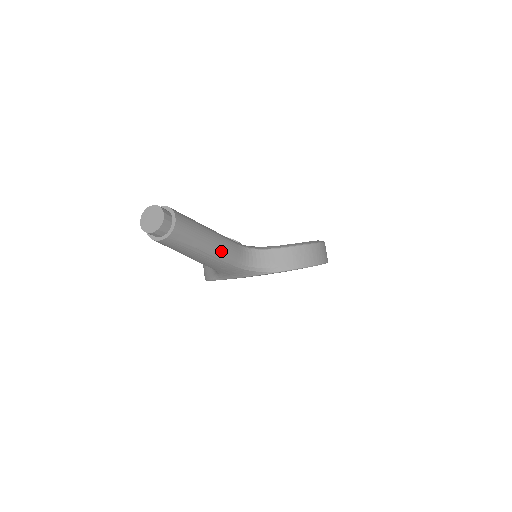
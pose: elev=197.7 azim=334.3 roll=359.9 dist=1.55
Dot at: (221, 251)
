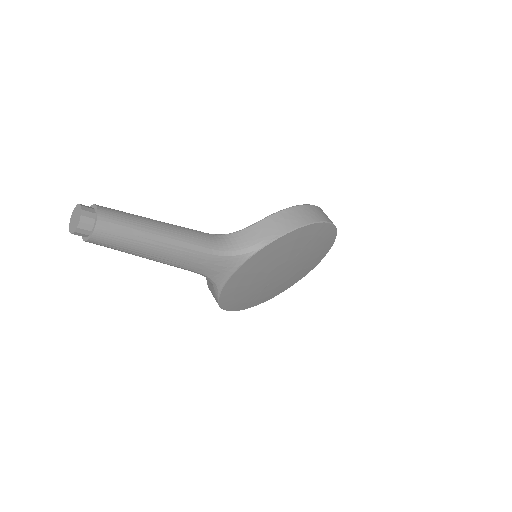
Dot at: (180, 238)
